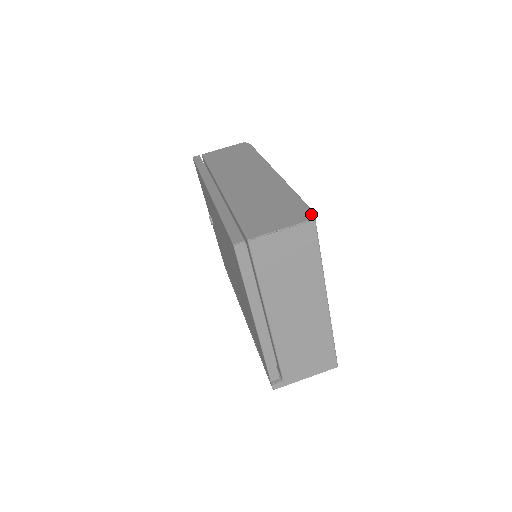
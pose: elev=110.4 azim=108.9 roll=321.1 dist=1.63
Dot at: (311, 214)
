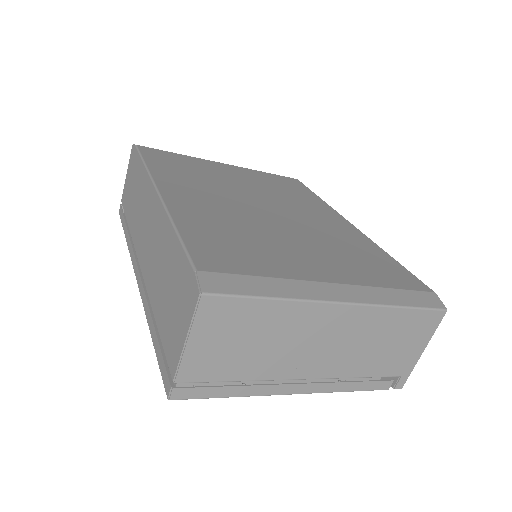
Dot at: (195, 284)
